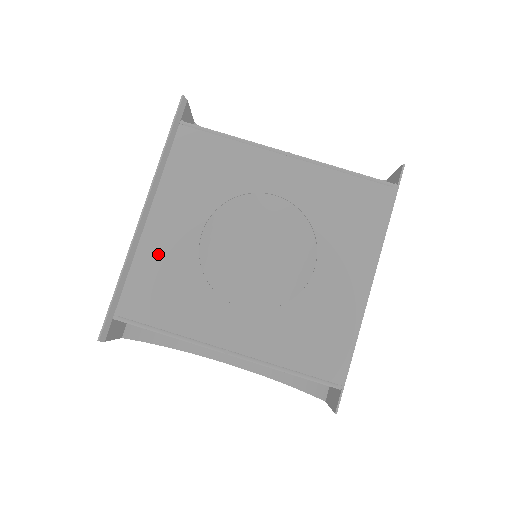
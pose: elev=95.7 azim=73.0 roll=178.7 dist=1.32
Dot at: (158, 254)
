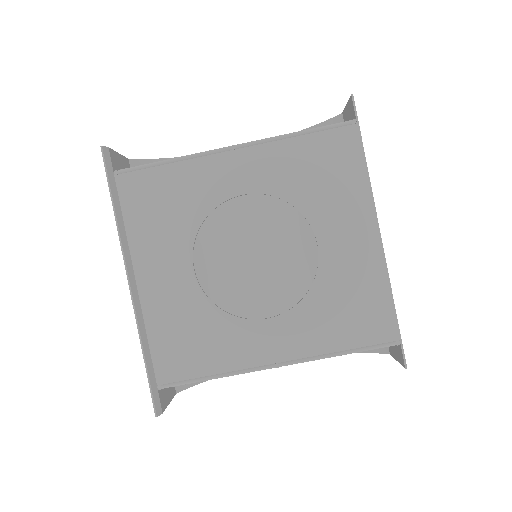
Dot at: (165, 310)
